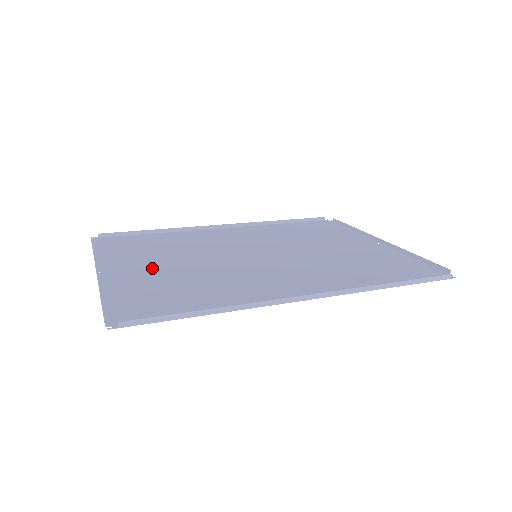
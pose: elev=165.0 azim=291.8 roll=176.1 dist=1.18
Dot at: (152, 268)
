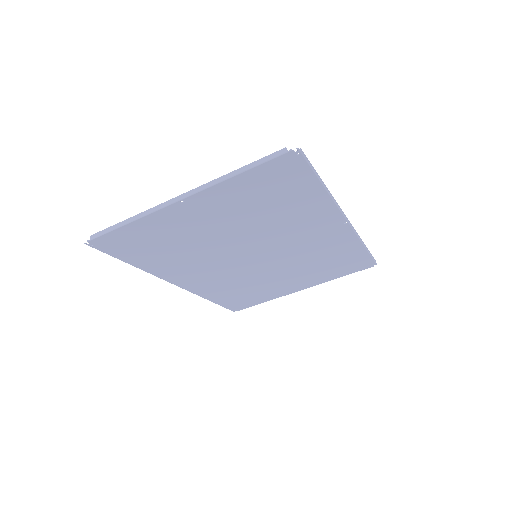
Dot at: (213, 219)
